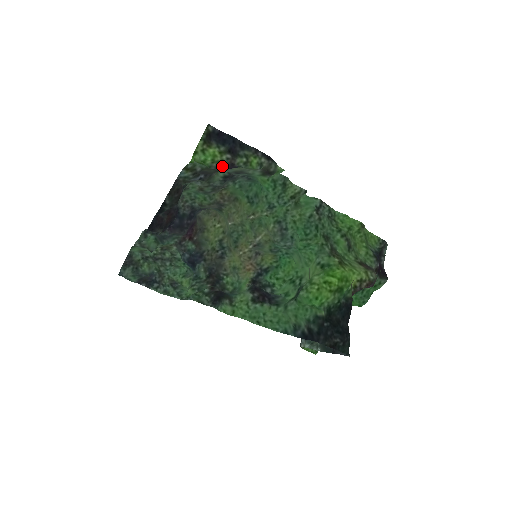
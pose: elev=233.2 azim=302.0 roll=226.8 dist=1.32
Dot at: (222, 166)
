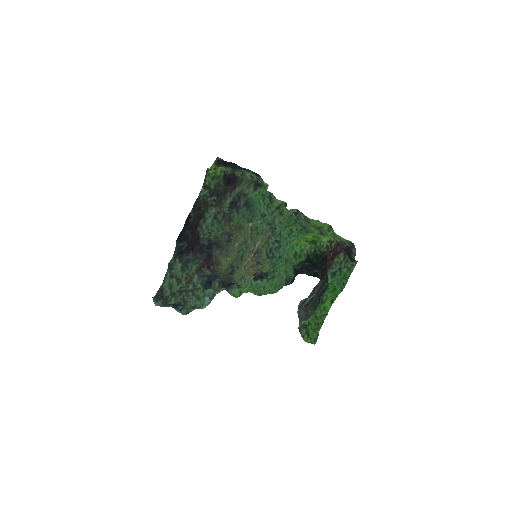
Dot at: (227, 176)
